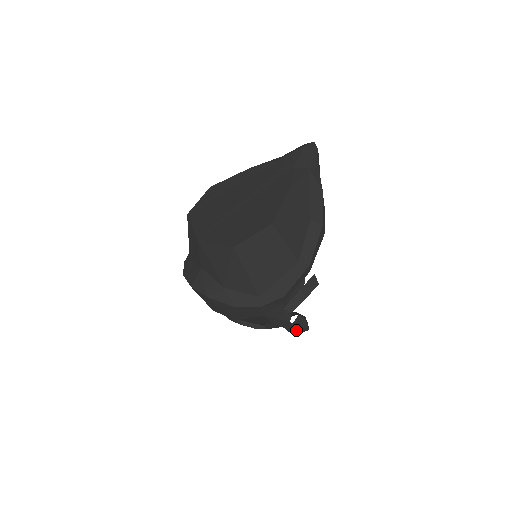
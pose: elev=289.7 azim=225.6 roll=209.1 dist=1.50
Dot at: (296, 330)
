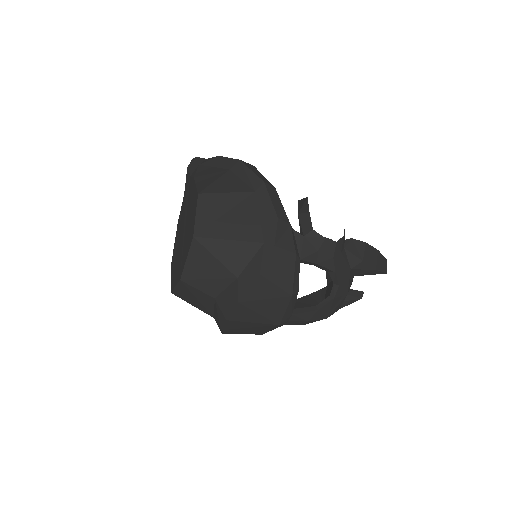
Dot at: (363, 258)
